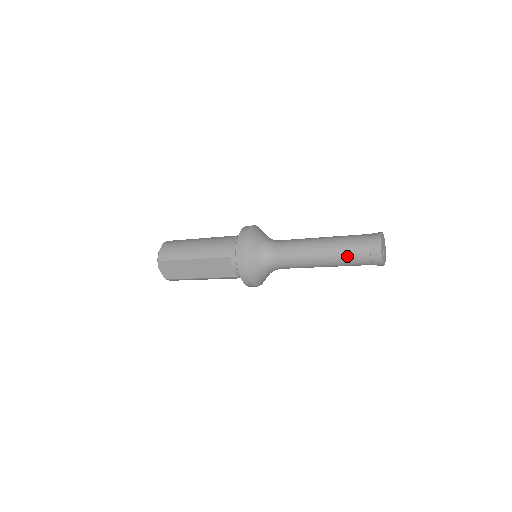
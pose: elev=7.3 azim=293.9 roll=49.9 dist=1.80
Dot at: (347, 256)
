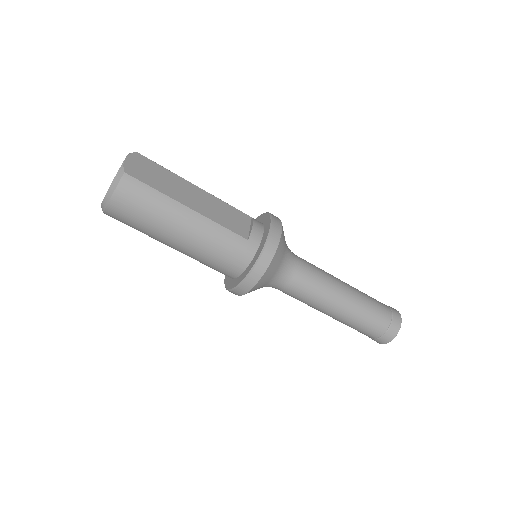
Dot at: (371, 299)
